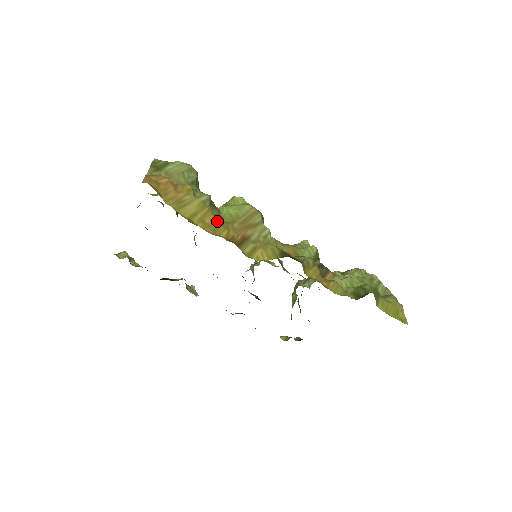
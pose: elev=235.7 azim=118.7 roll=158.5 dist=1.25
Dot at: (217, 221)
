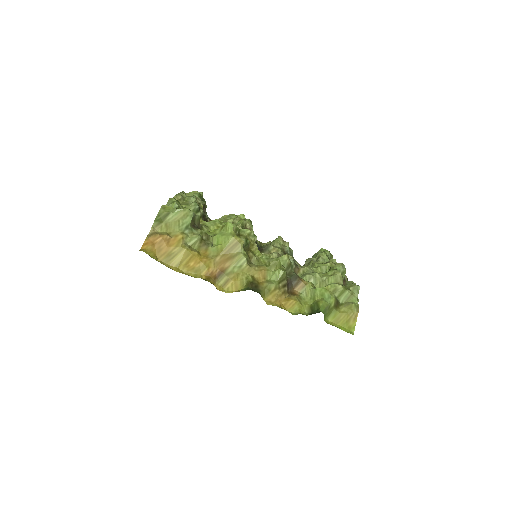
Dot at: (200, 261)
